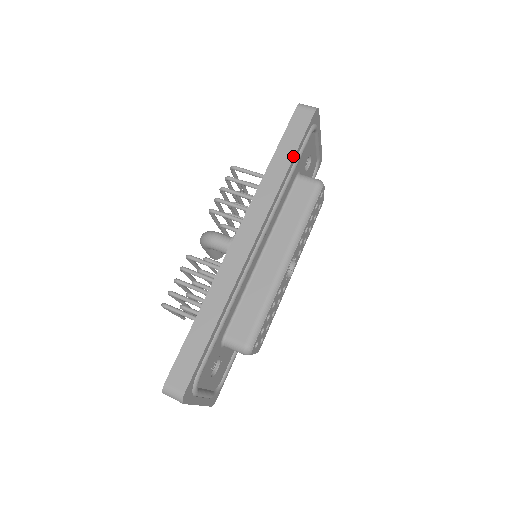
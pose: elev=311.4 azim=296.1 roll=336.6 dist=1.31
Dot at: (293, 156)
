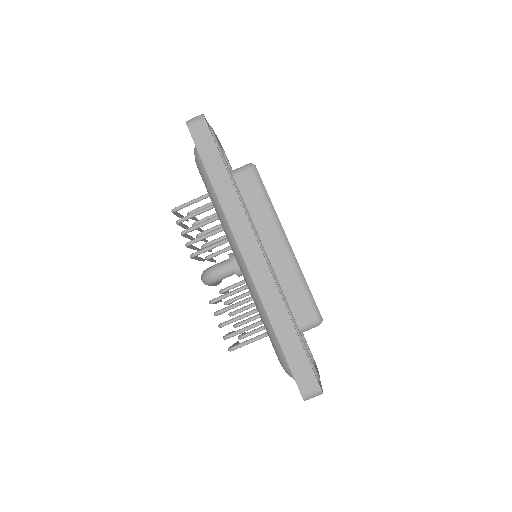
Dot at: (224, 166)
